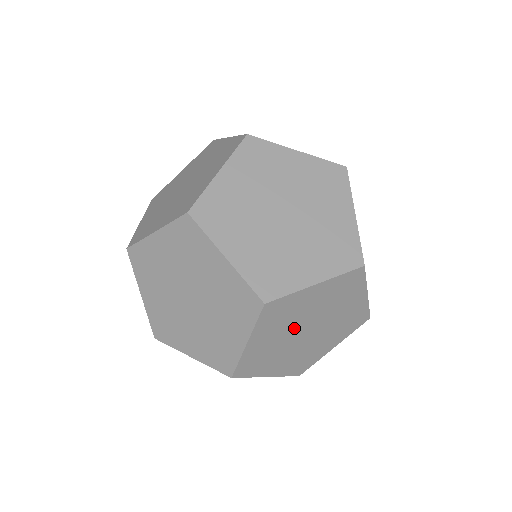
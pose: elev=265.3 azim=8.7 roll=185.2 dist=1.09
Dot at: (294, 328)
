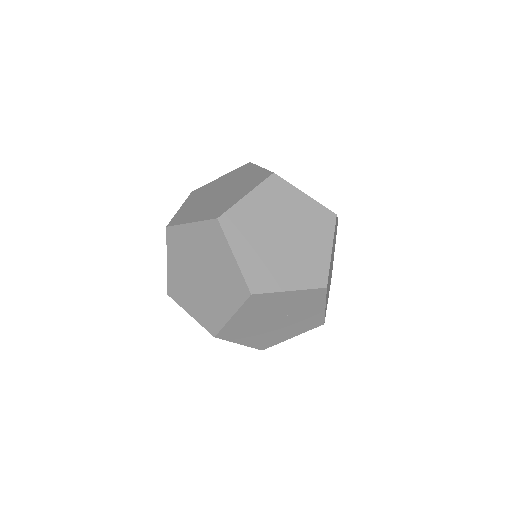
Dot at: (266, 236)
